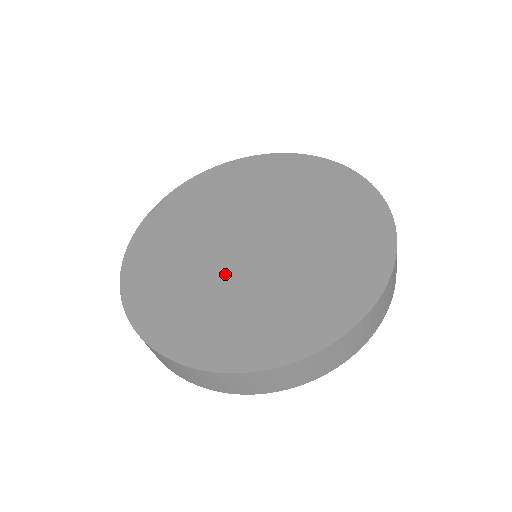
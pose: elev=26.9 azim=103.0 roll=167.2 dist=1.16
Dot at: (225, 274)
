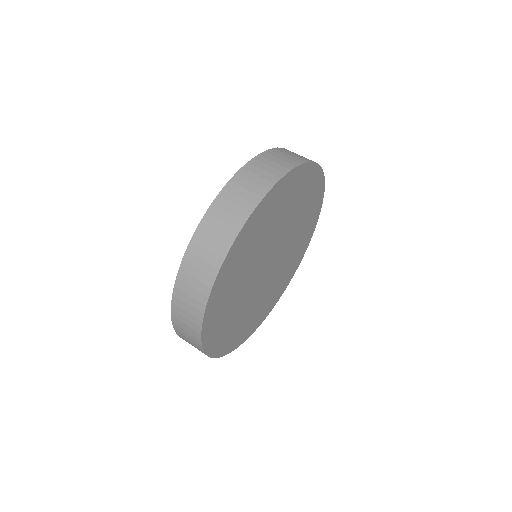
Dot at: occluded
